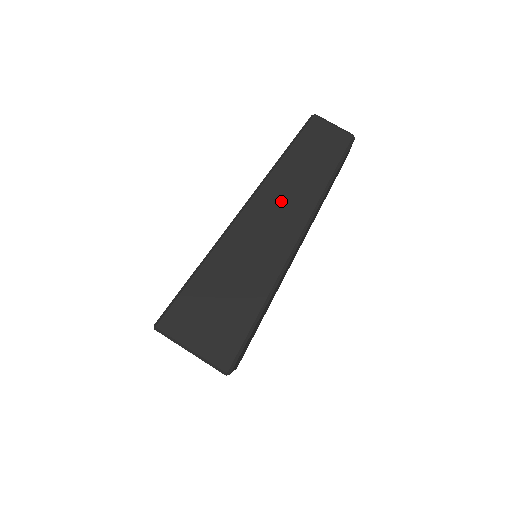
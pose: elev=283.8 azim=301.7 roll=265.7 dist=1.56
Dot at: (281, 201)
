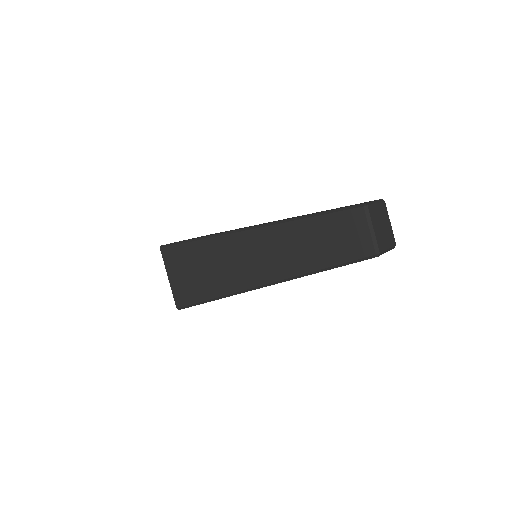
Dot at: (278, 249)
